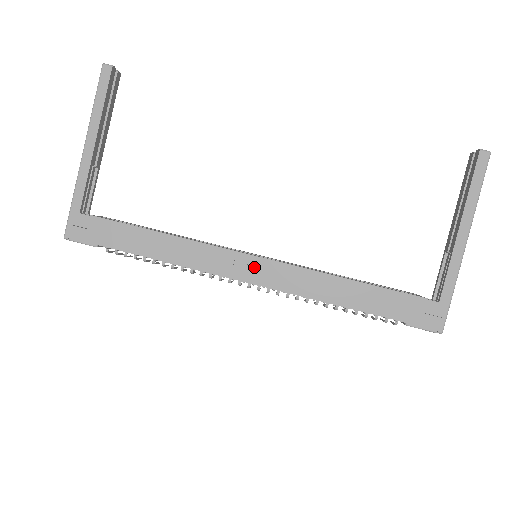
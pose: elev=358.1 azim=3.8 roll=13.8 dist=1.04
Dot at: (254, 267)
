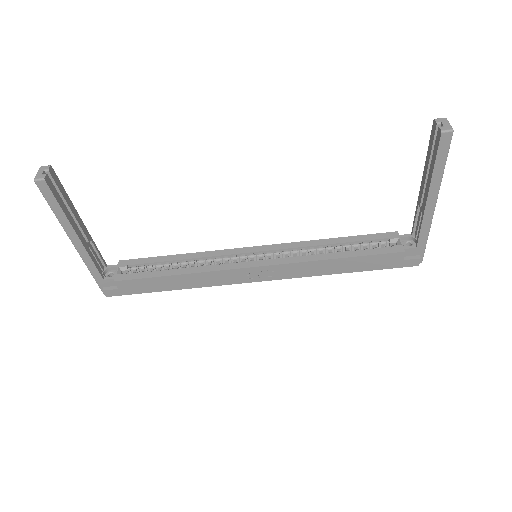
Dot at: (259, 273)
